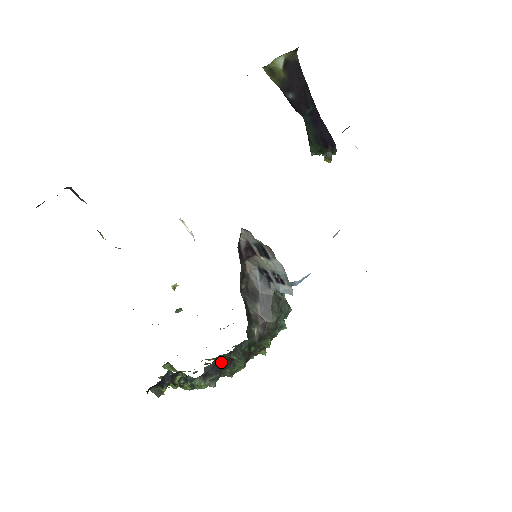
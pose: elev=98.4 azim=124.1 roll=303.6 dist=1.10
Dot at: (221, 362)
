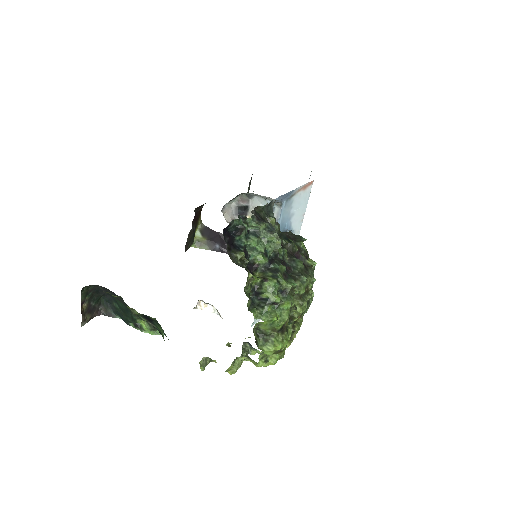
Dot at: occluded
